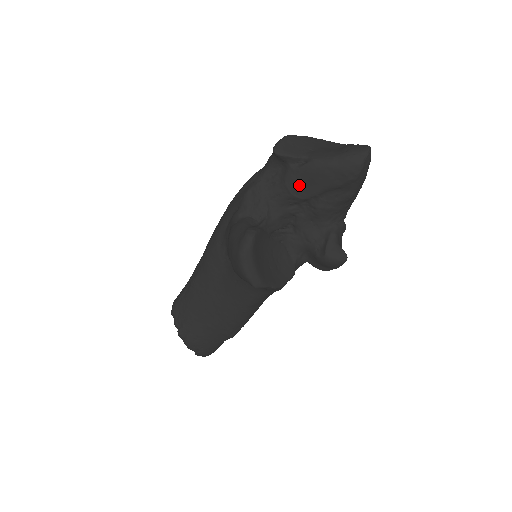
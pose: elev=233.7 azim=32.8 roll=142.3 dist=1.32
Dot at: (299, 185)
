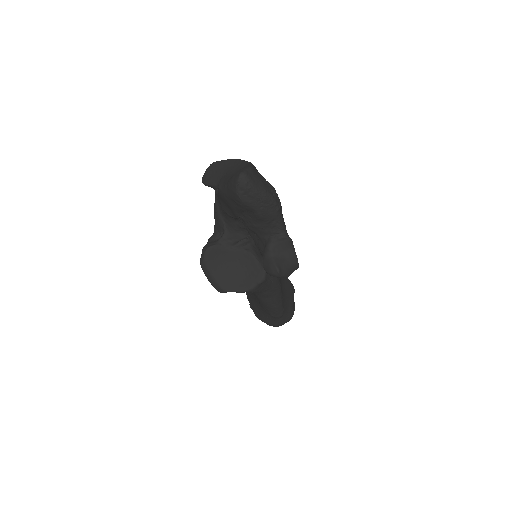
Dot at: (226, 207)
